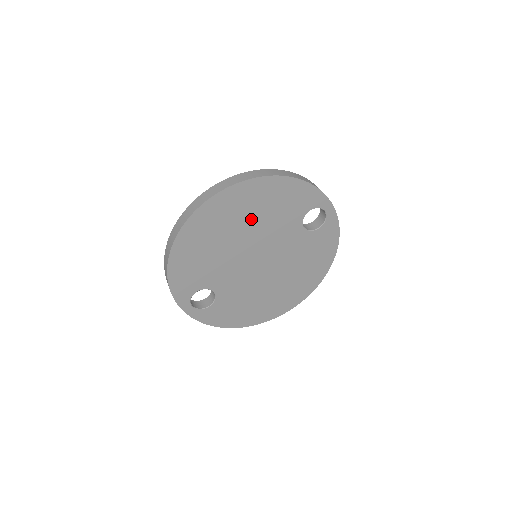
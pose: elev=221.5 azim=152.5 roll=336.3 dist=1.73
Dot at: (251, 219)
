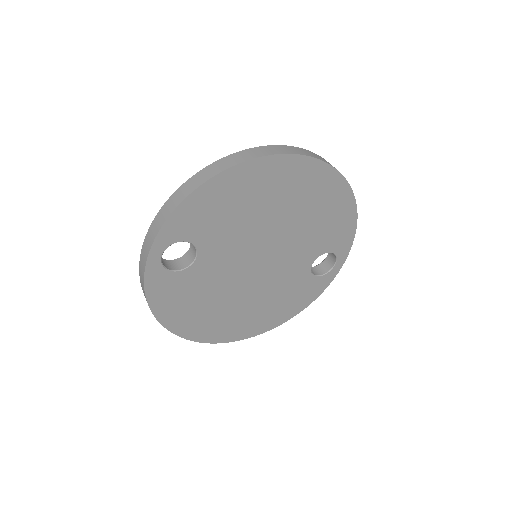
Dot at: (302, 213)
